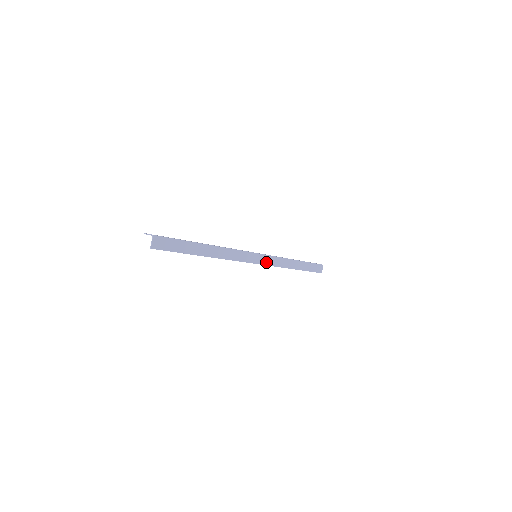
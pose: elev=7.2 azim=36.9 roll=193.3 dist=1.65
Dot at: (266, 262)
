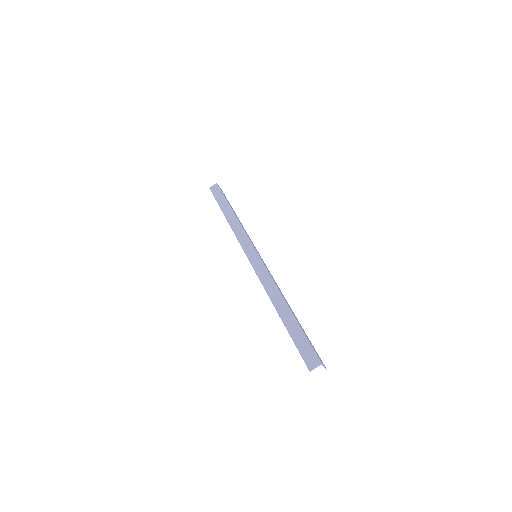
Dot at: occluded
